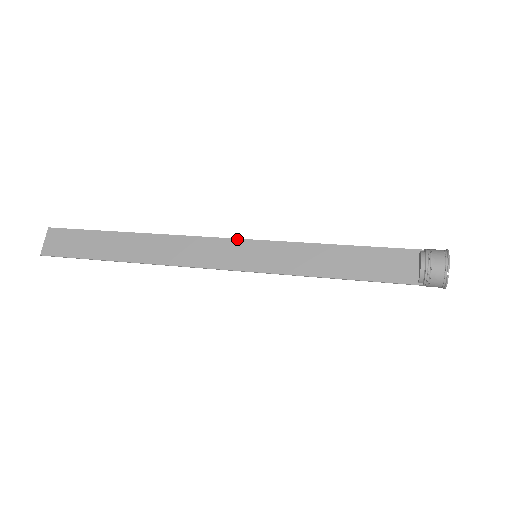
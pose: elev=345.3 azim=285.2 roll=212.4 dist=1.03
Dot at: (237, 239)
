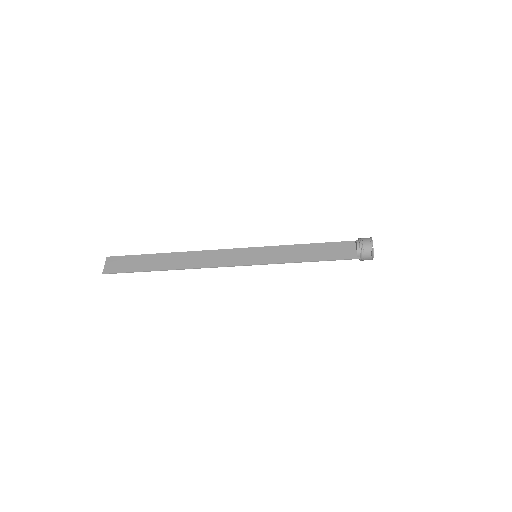
Dot at: (242, 248)
